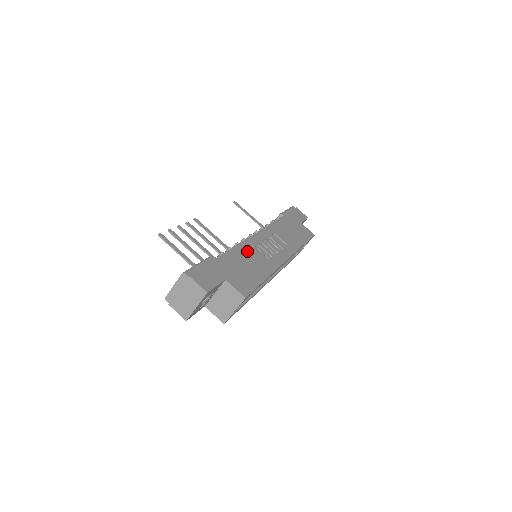
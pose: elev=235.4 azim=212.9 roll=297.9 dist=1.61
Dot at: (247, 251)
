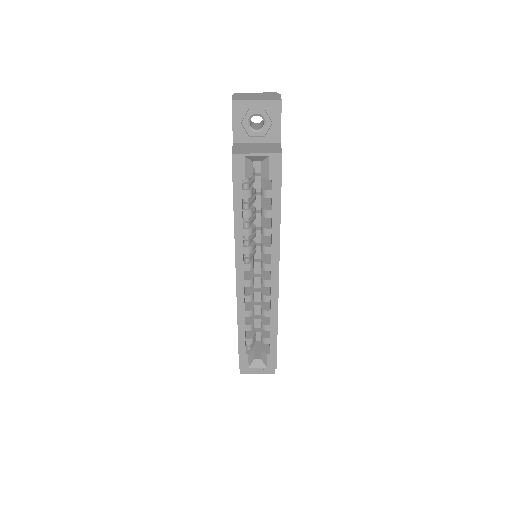
Dot at: occluded
